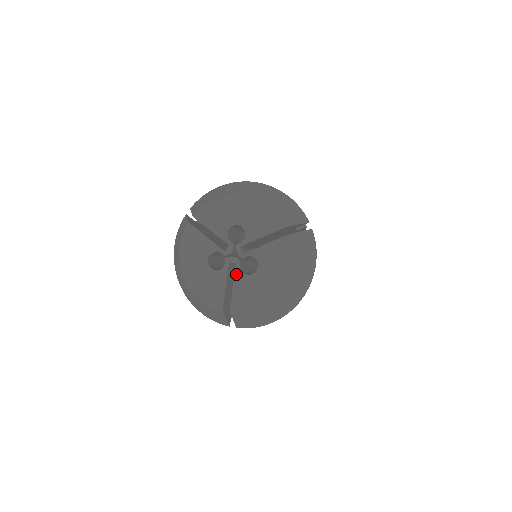
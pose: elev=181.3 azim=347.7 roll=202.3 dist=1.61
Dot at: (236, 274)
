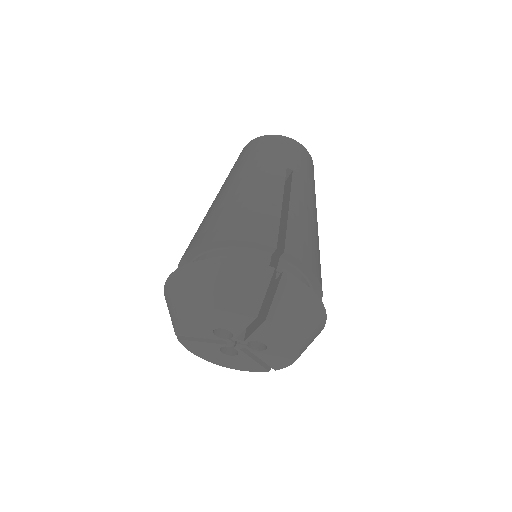
Dot at: (253, 353)
